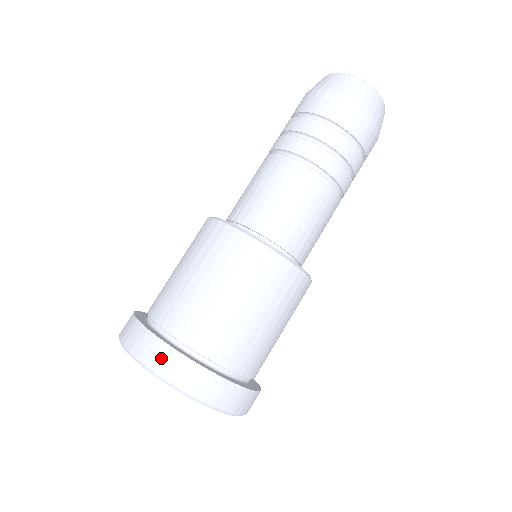
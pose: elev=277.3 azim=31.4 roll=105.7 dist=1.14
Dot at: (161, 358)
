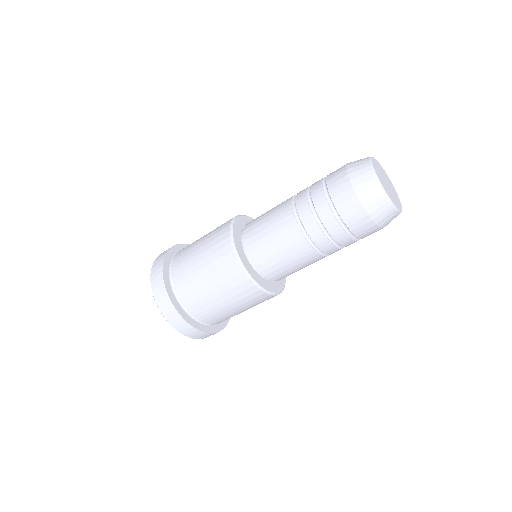
Dot at: (177, 322)
